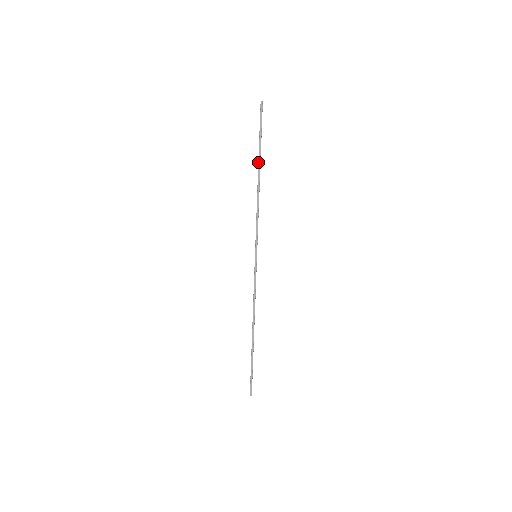
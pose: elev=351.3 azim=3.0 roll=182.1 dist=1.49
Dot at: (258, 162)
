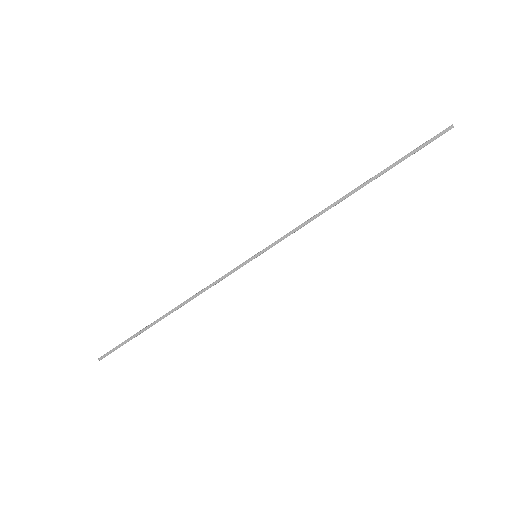
Dot at: occluded
